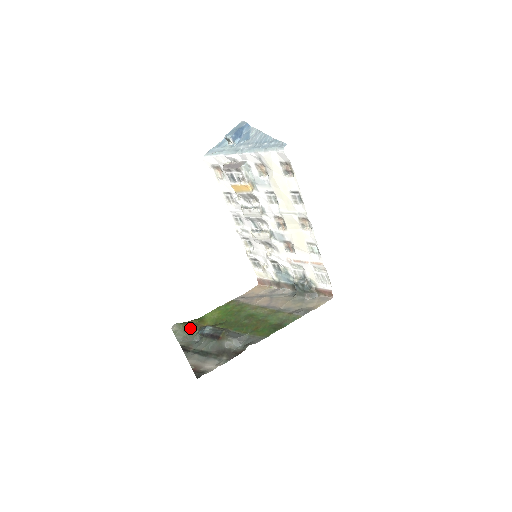
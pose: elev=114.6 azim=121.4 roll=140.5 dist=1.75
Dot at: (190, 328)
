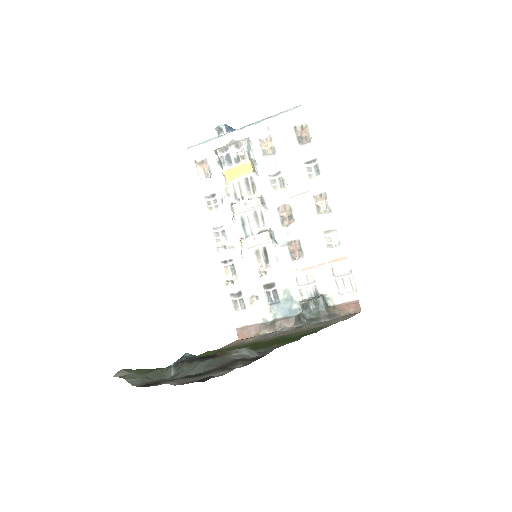
Dot at: (150, 370)
